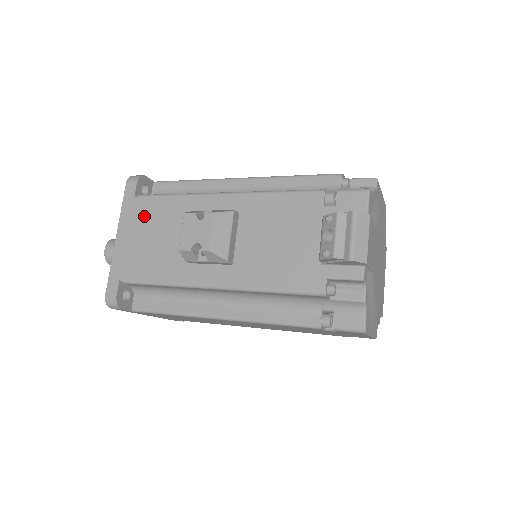
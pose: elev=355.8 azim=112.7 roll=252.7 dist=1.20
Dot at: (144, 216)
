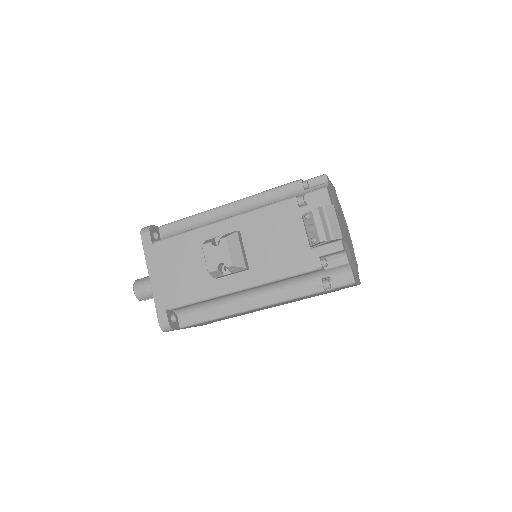
Dot at: (166, 256)
